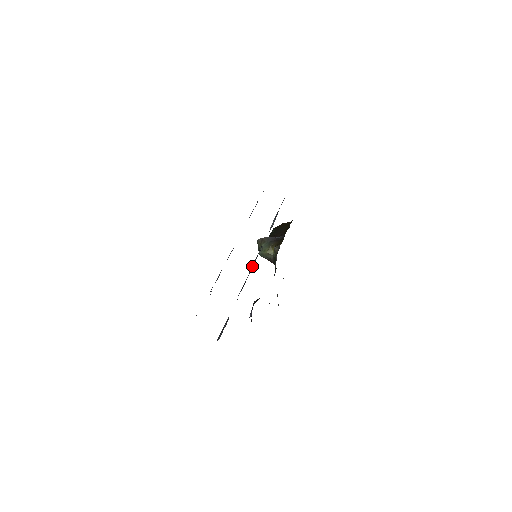
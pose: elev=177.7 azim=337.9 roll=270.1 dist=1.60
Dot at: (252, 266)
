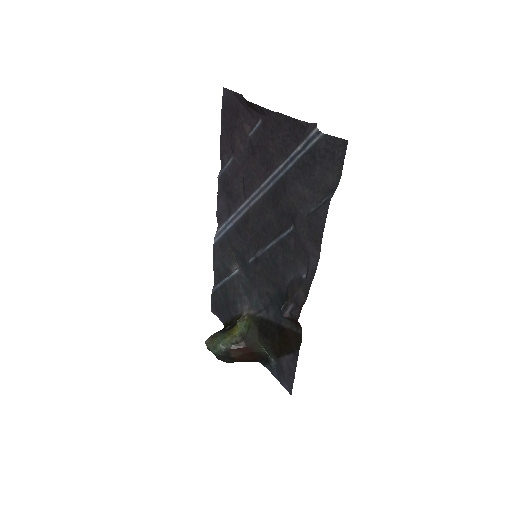
Dot at: (266, 245)
